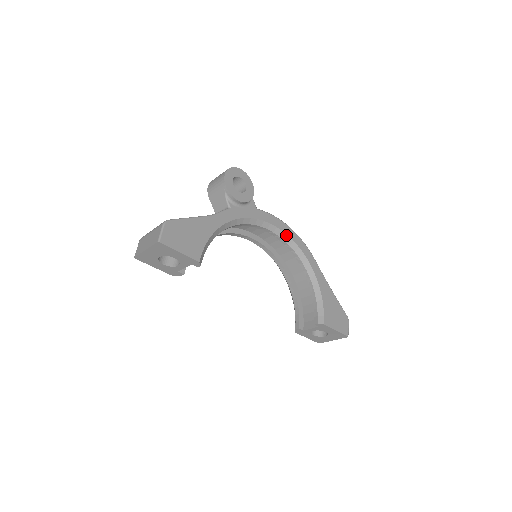
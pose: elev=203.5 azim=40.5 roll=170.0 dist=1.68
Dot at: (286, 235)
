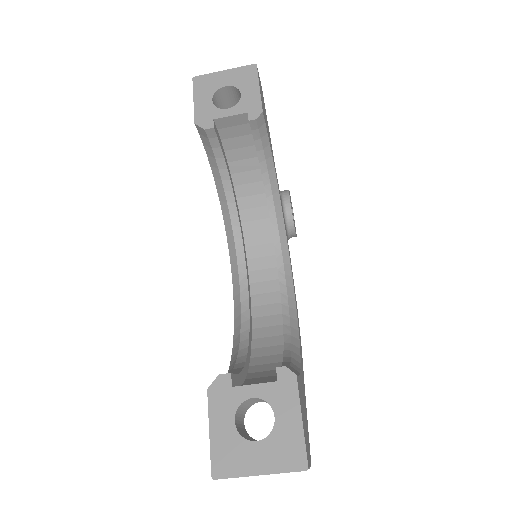
Dot at: (293, 295)
